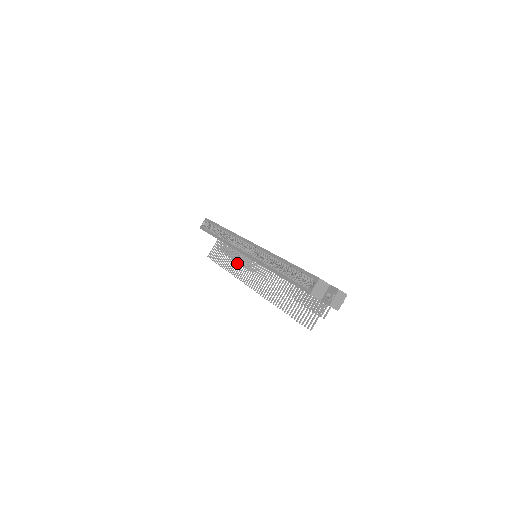
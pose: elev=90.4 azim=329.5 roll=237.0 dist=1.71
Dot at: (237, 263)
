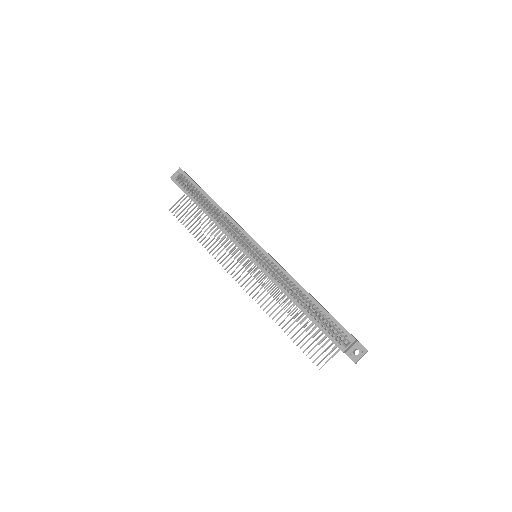
Dot at: (219, 243)
